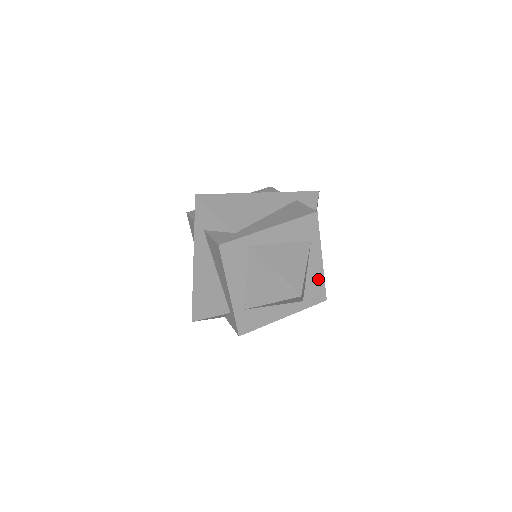
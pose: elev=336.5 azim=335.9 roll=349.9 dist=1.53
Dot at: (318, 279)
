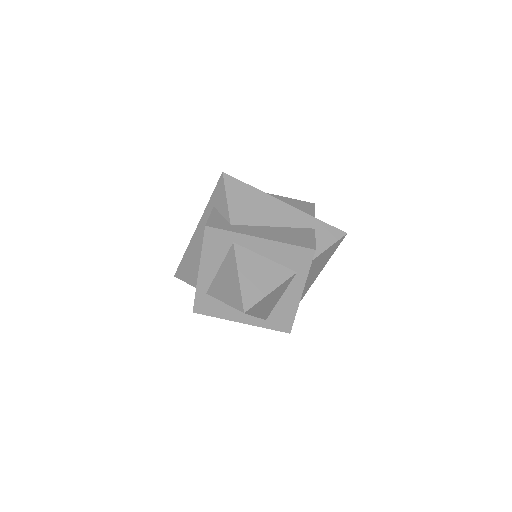
Dot at: (290, 310)
